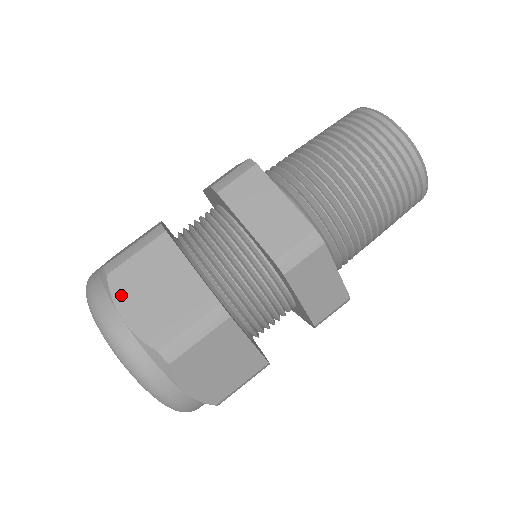
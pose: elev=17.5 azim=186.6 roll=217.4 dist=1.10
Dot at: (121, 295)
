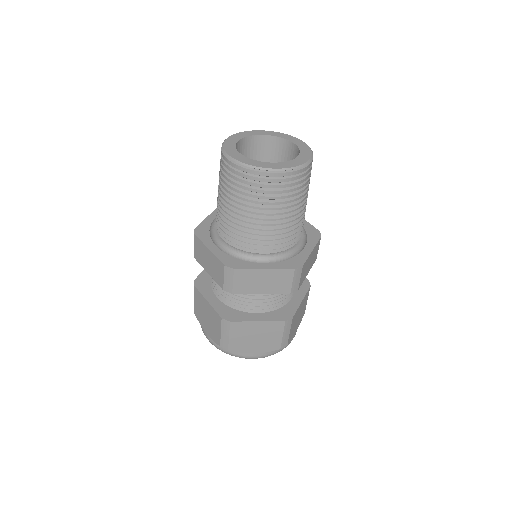
Dot at: (201, 322)
